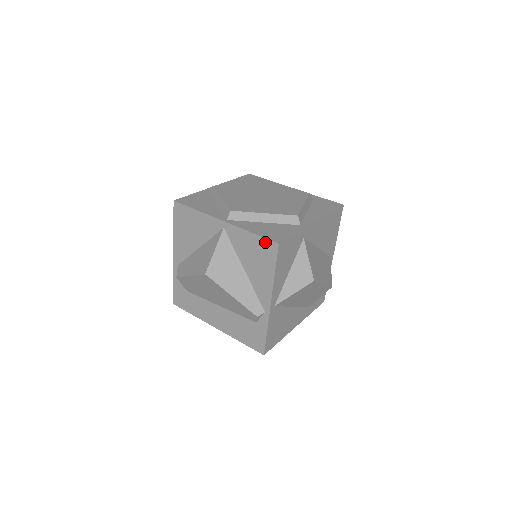
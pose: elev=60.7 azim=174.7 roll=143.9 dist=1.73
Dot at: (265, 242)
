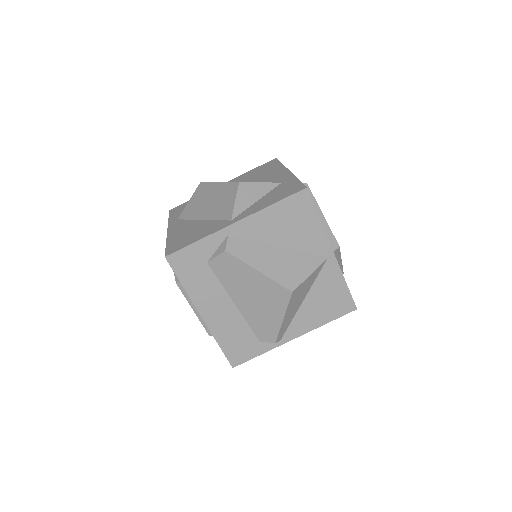
Dot at: (349, 299)
